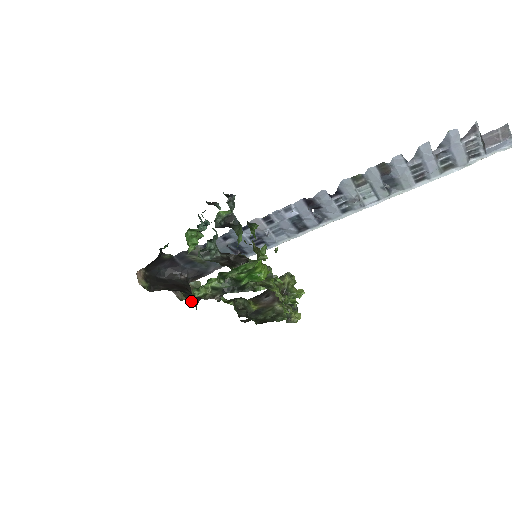
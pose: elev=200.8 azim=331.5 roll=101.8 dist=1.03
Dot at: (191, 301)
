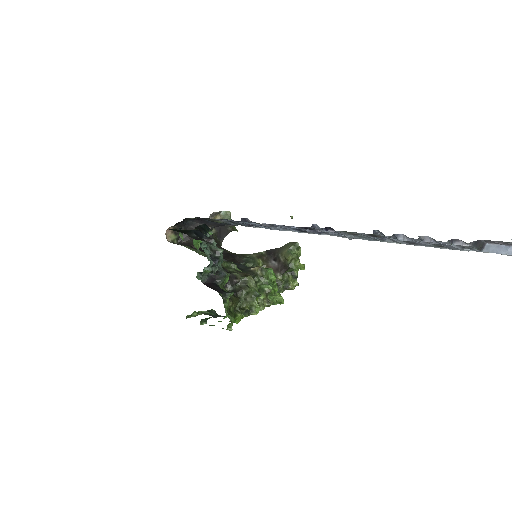
Dot at: (218, 236)
